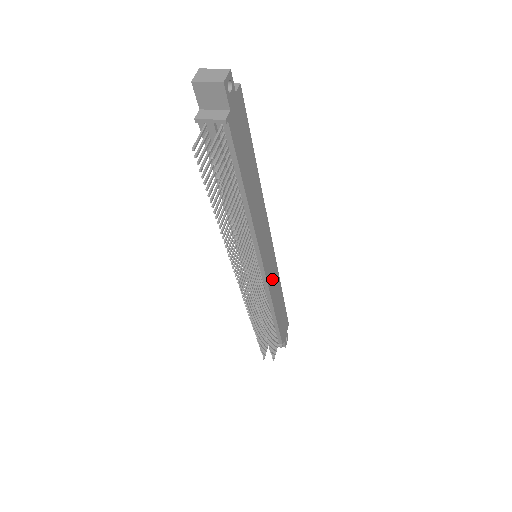
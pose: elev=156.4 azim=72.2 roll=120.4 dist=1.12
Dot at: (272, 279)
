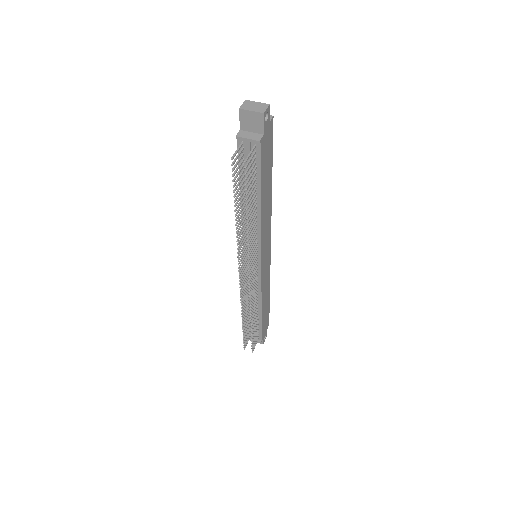
Dot at: (265, 279)
